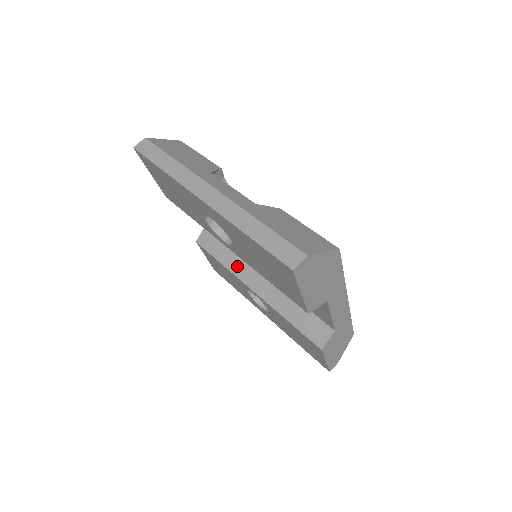
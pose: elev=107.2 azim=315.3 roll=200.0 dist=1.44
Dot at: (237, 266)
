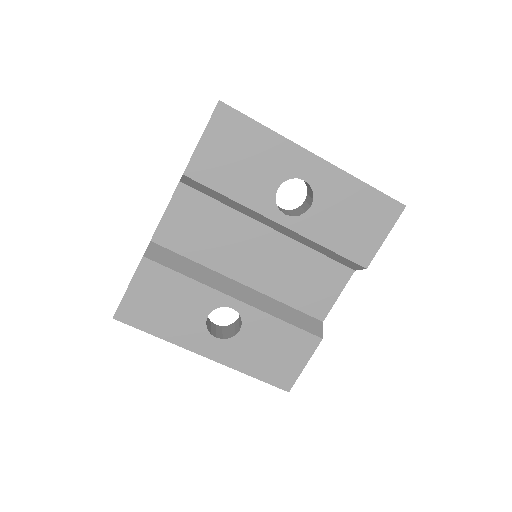
Dot at: (210, 279)
